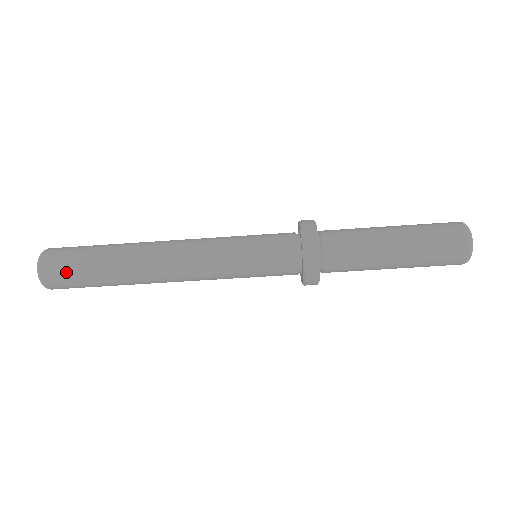
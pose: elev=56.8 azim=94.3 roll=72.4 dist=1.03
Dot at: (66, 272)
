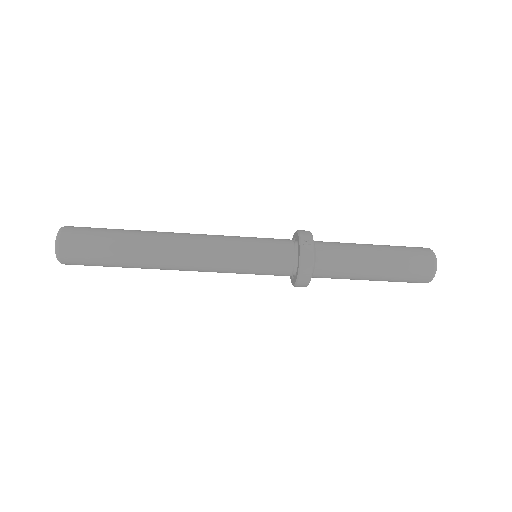
Dot at: (85, 262)
